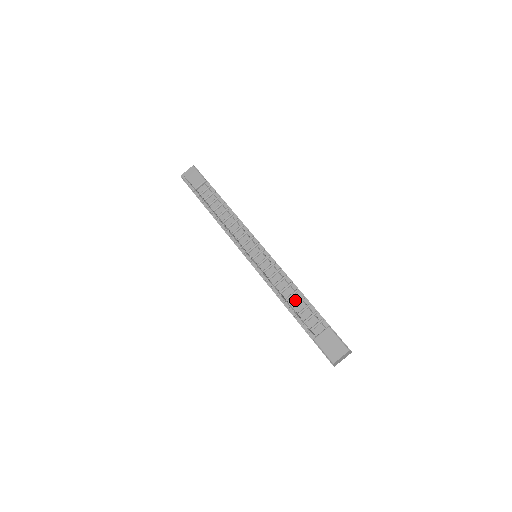
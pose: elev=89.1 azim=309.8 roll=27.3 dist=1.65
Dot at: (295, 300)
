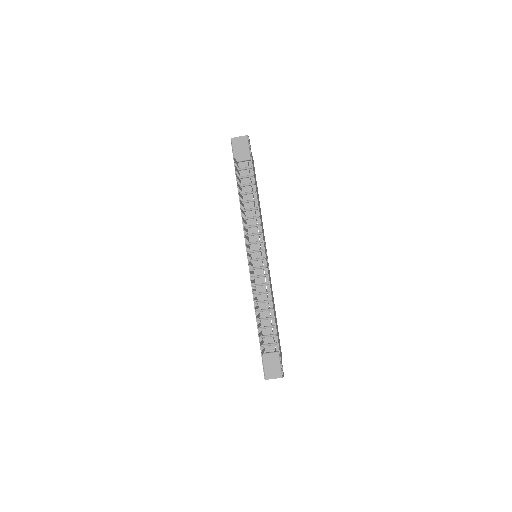
Dot at: (266, 315)
